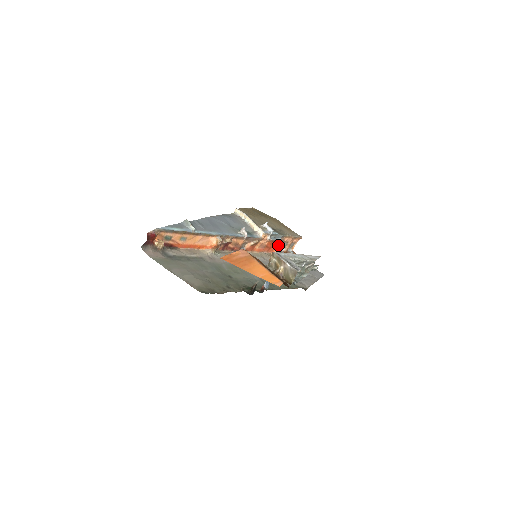
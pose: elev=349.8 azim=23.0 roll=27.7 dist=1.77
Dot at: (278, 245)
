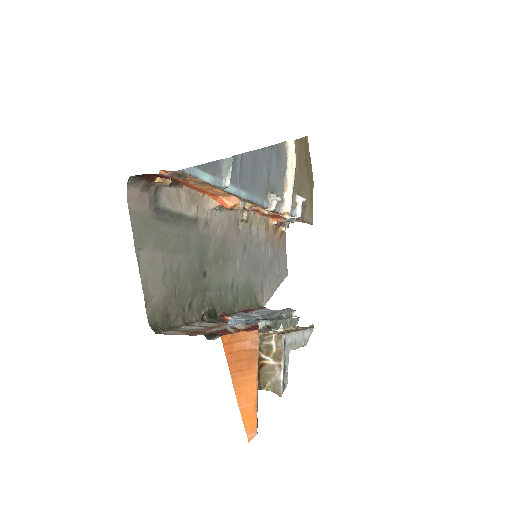
Dot at: occluded
